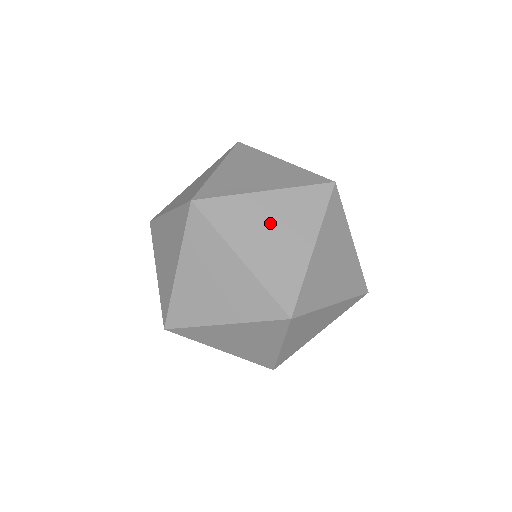
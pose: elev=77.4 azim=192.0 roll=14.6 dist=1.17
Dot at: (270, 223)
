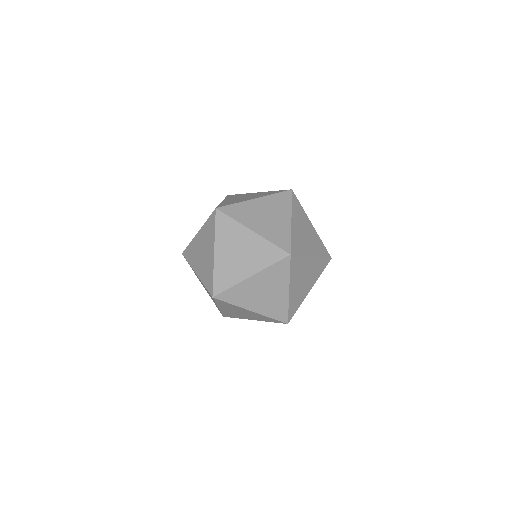
Dot at: (307, 231)
